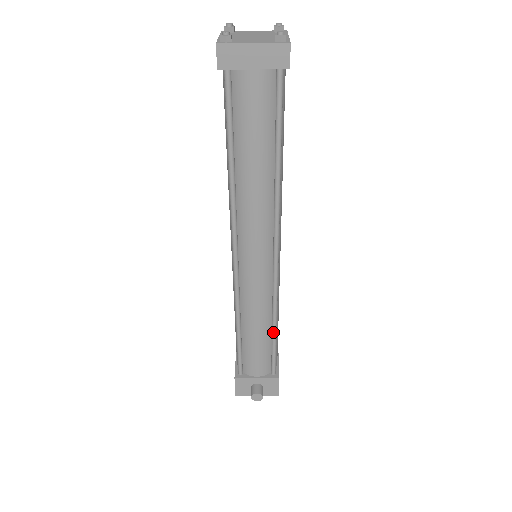
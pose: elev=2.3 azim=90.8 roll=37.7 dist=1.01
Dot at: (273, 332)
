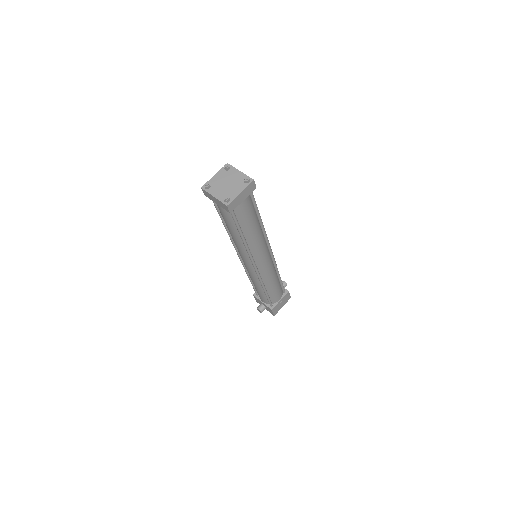
Dot at: (264, 291)
